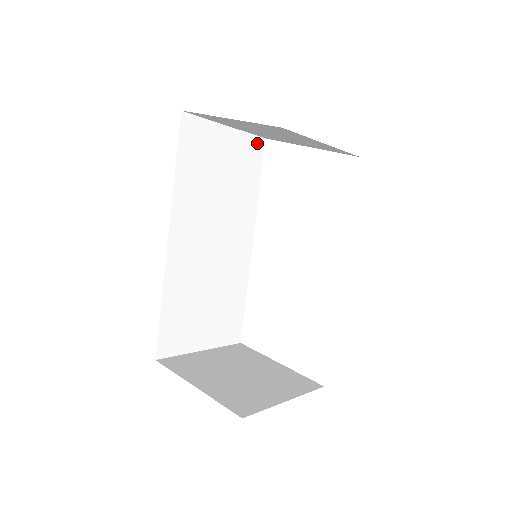
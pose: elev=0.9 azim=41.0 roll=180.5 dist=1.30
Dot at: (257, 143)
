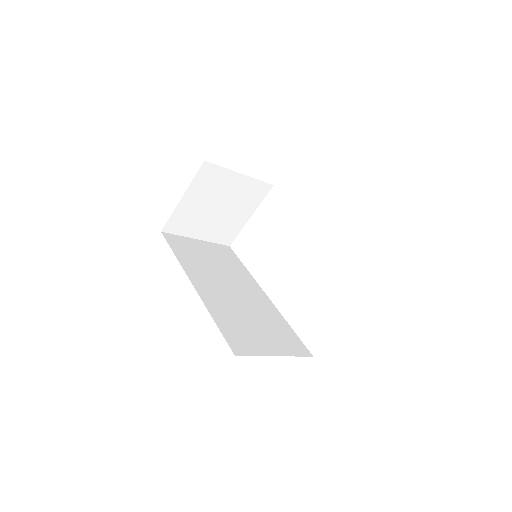
Dot at: (225, 248)
